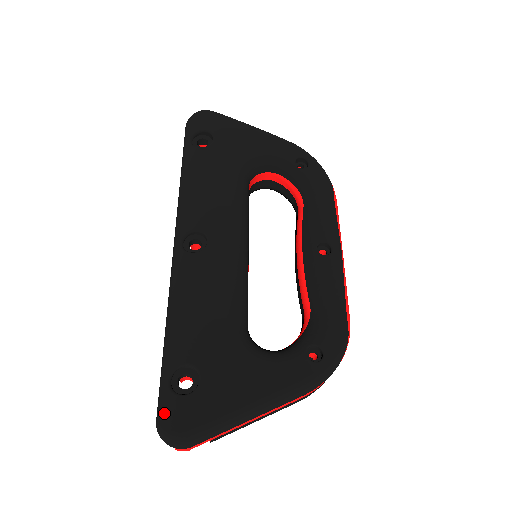
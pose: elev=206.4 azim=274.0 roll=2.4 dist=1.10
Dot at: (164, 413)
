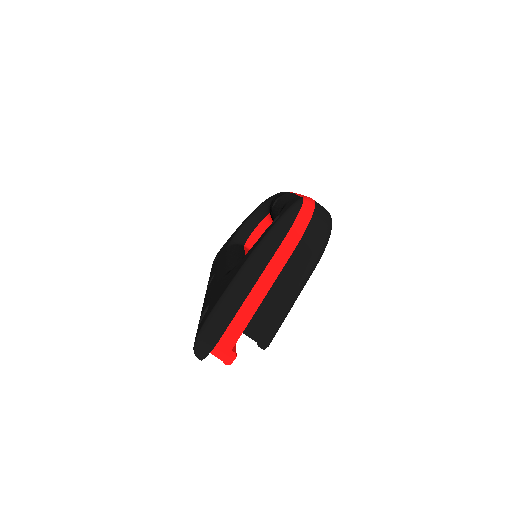
Dot at: occluded
